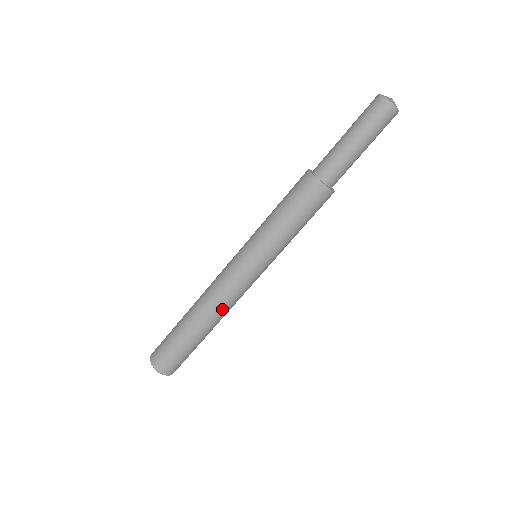
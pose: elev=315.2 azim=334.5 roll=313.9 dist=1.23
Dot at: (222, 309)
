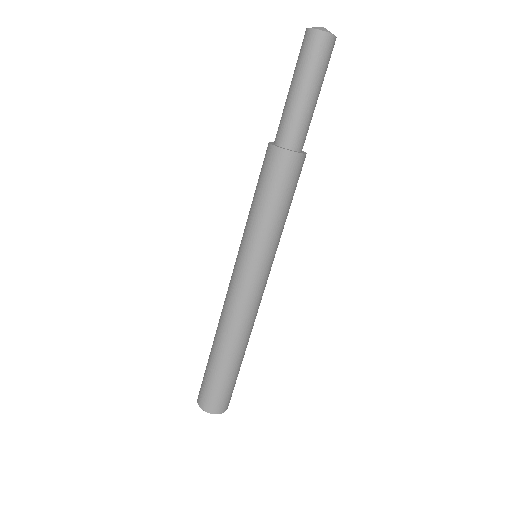
Dot at: (243, 325)
